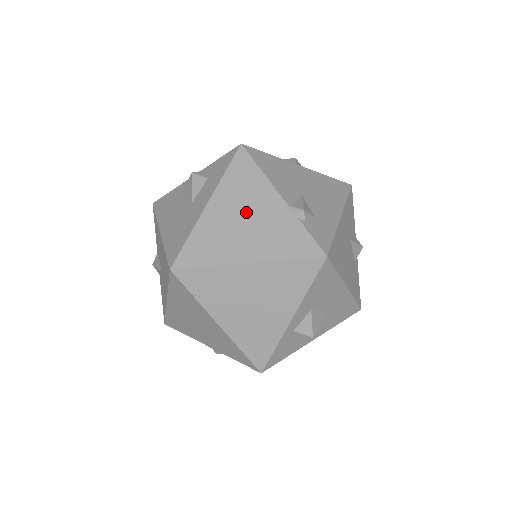
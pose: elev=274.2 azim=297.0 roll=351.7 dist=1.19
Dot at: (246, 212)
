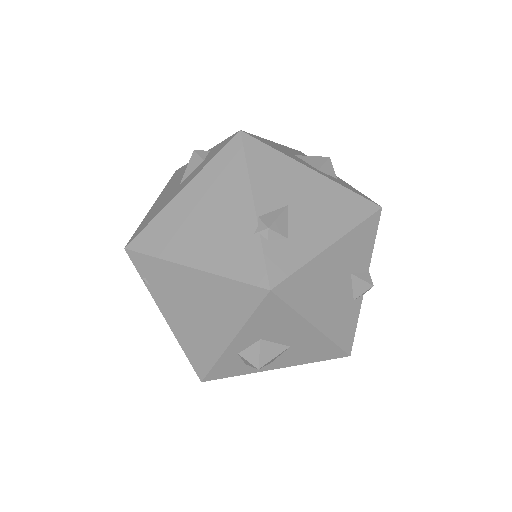
Dot at: (213, 210)
